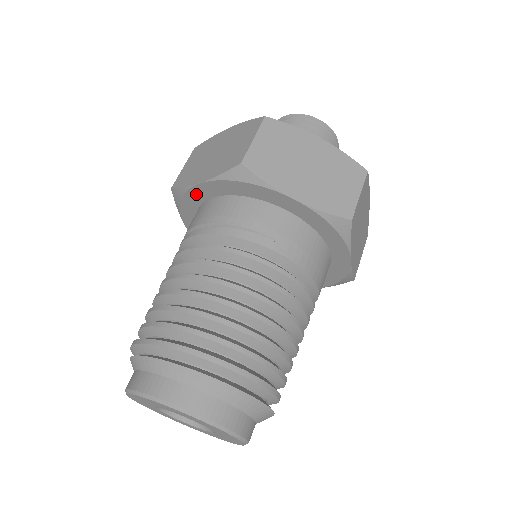
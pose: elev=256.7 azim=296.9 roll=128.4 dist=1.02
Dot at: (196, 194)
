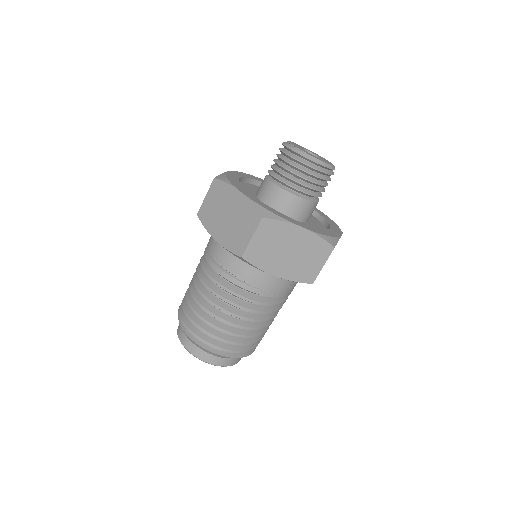
Dot at: occluded
